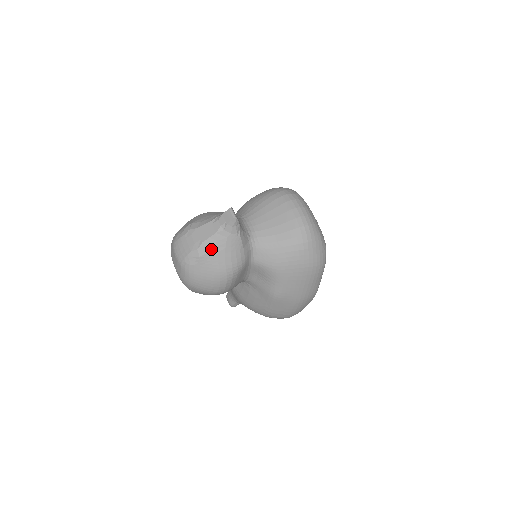
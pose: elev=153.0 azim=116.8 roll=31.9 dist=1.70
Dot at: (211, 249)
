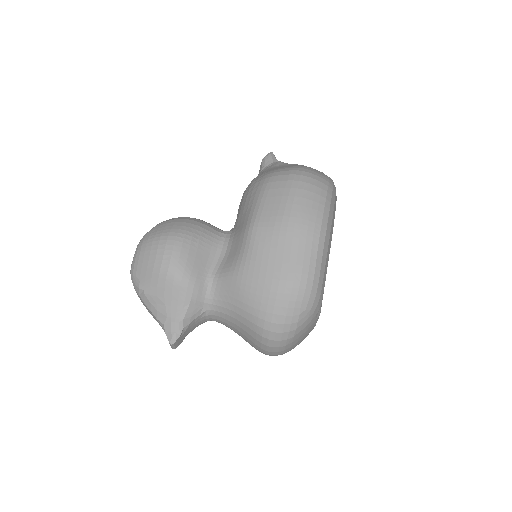
Dot at: occluded
